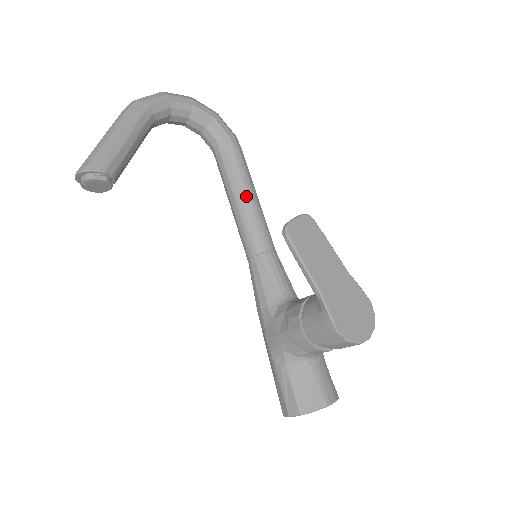
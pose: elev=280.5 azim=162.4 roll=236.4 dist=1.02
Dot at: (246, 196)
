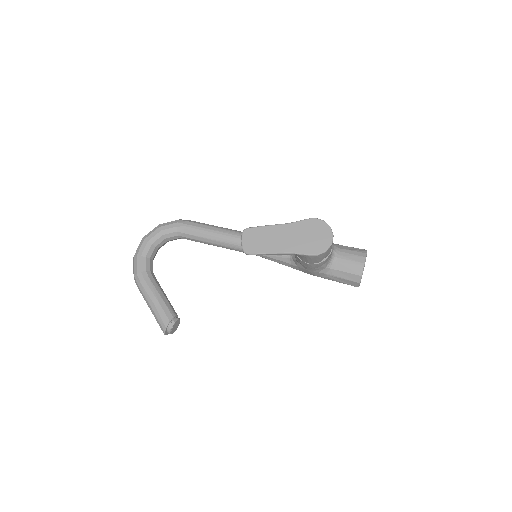
Dot at: (218, 238)
